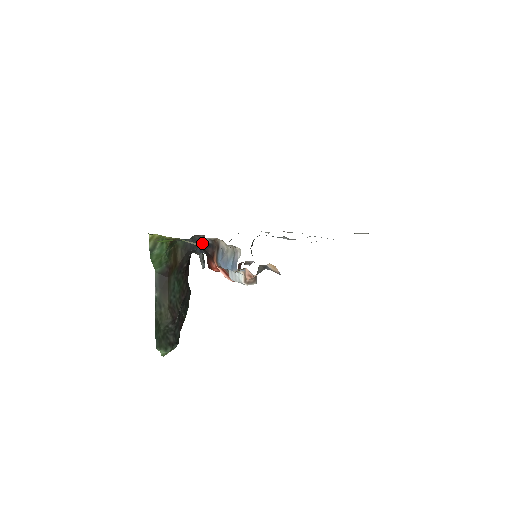
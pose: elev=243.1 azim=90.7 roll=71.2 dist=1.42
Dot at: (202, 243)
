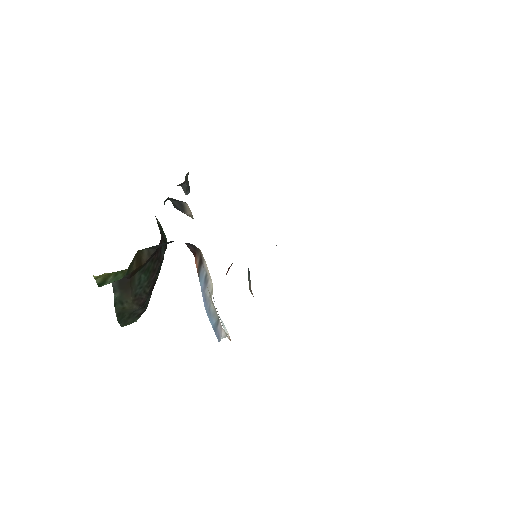
Dot at: occluded
